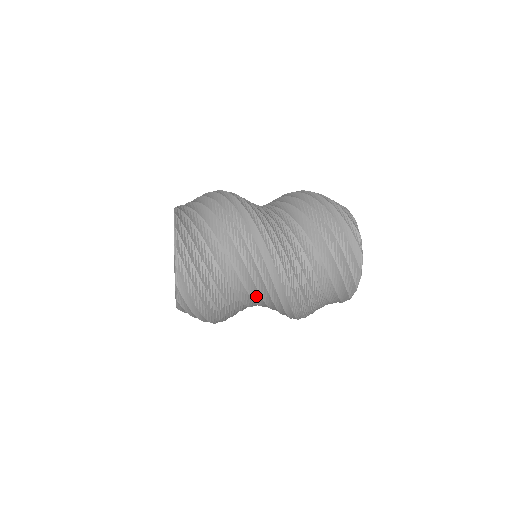
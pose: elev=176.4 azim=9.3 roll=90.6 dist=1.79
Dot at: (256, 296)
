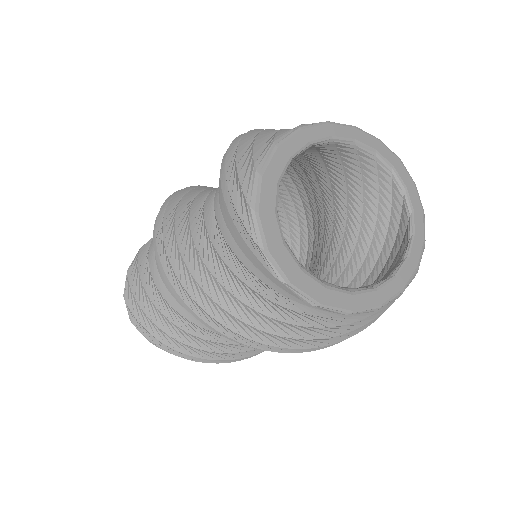
Dot at: occluded
